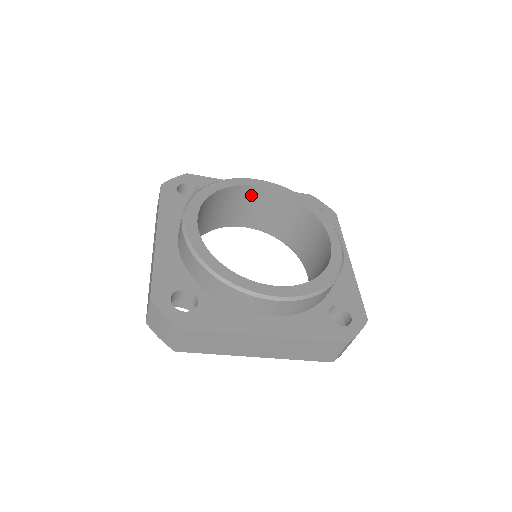
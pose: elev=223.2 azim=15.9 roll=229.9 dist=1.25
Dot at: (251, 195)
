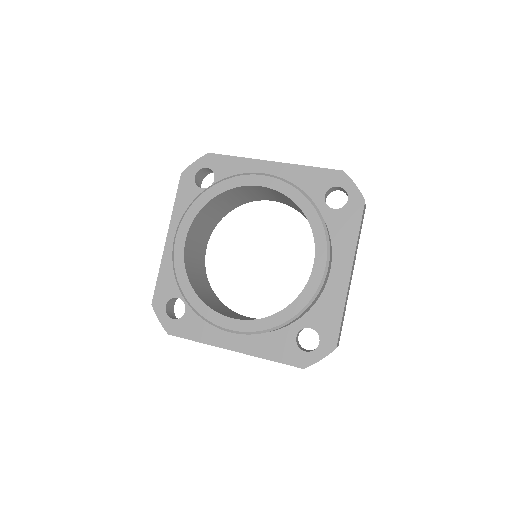
Dot at: (258, 189)
